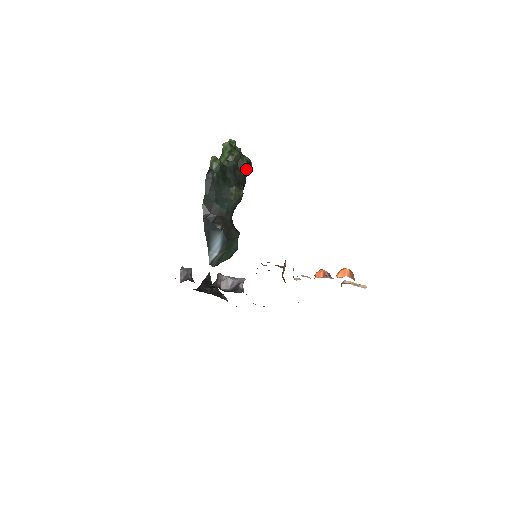
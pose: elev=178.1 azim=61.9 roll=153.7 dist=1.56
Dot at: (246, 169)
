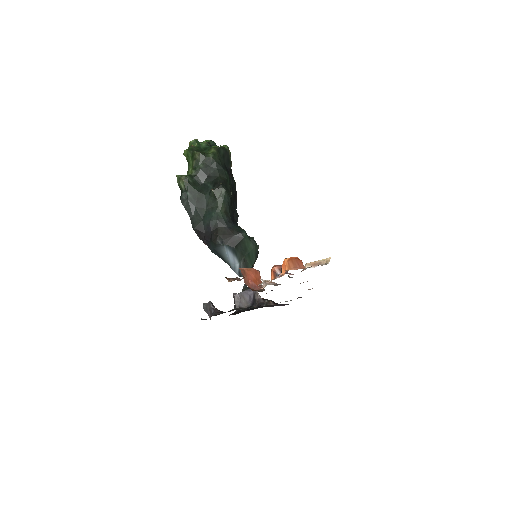
Dot at: (218, 161)
